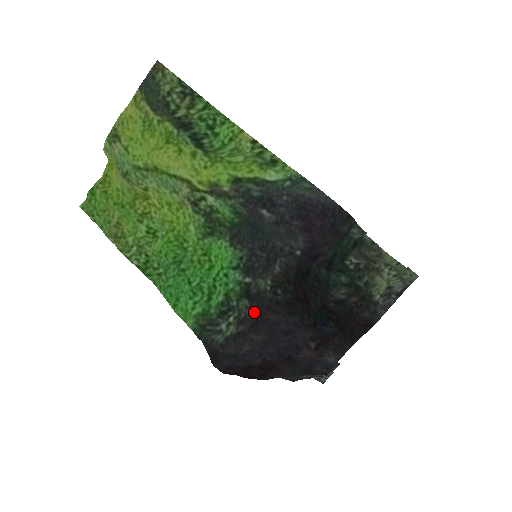
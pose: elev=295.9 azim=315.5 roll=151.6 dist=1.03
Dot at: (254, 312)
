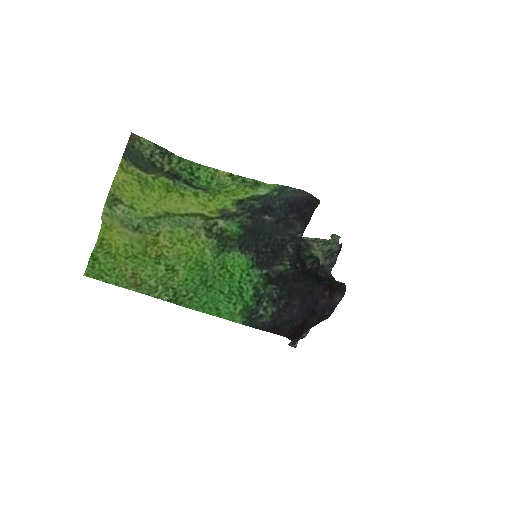
Dot at: (284, 288)
